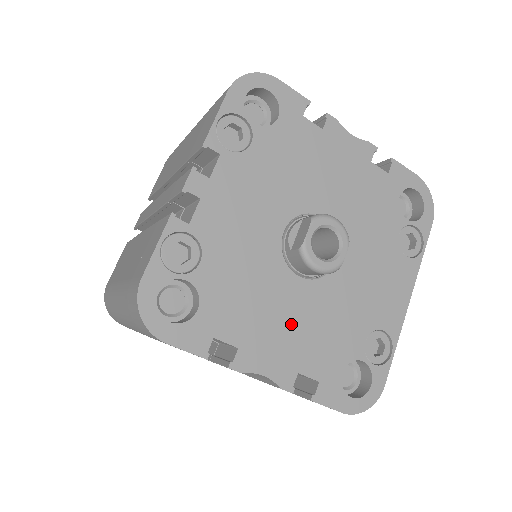
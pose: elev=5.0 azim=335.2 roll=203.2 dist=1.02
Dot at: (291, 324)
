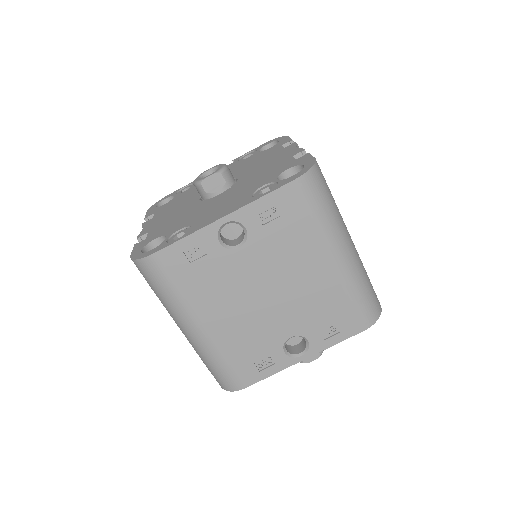
Dot at: (173, 215)
